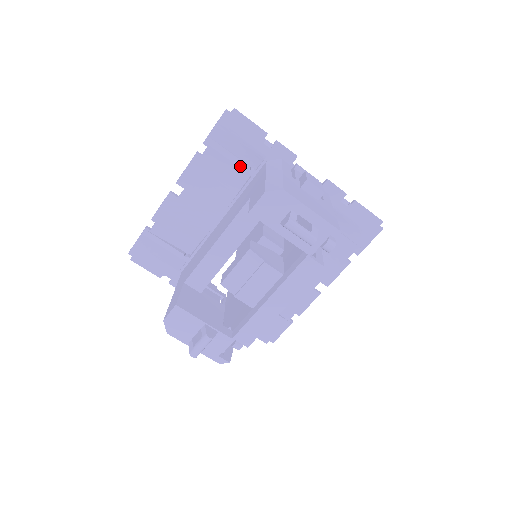
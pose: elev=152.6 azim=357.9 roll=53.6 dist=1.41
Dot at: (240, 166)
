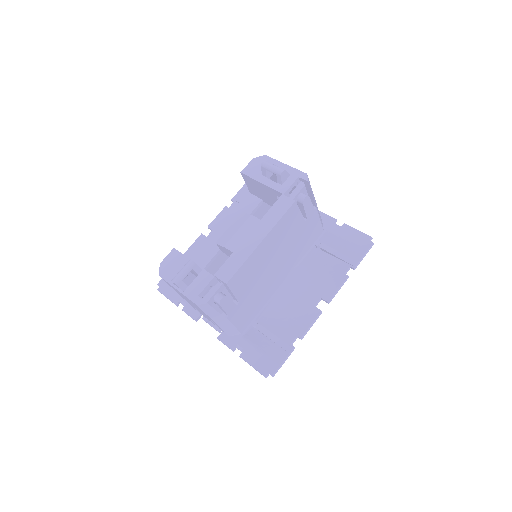
Dot at: occluded
